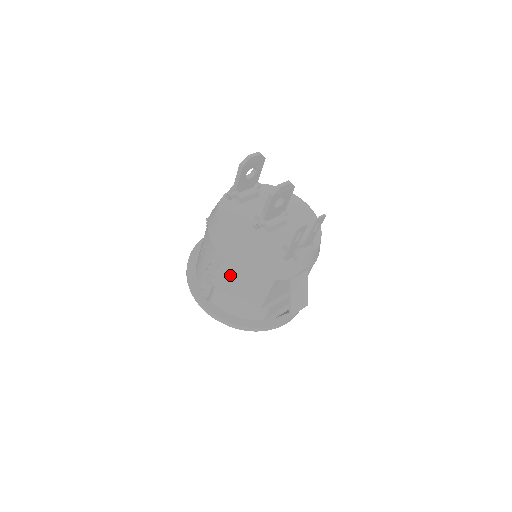
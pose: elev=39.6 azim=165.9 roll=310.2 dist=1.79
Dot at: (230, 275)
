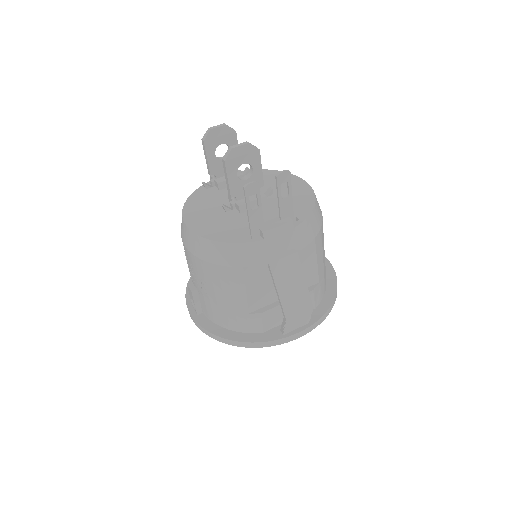
Dot at: (198, 269)
